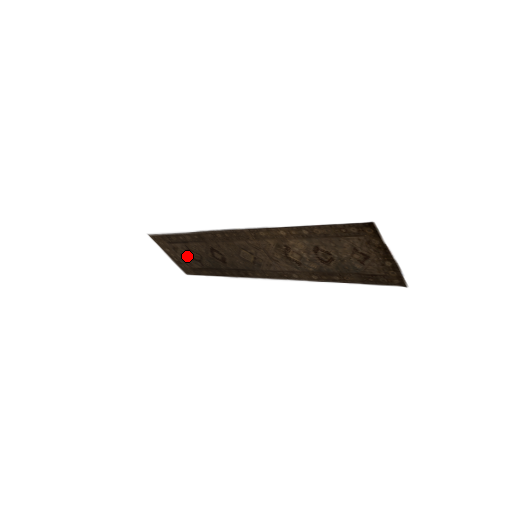
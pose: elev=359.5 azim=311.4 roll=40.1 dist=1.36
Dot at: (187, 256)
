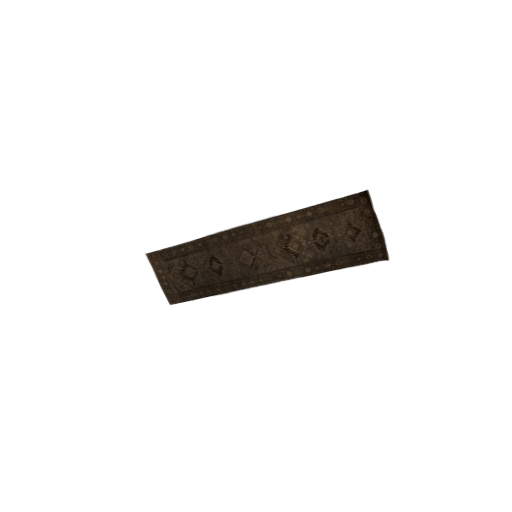
Dot at: (180, 275)
